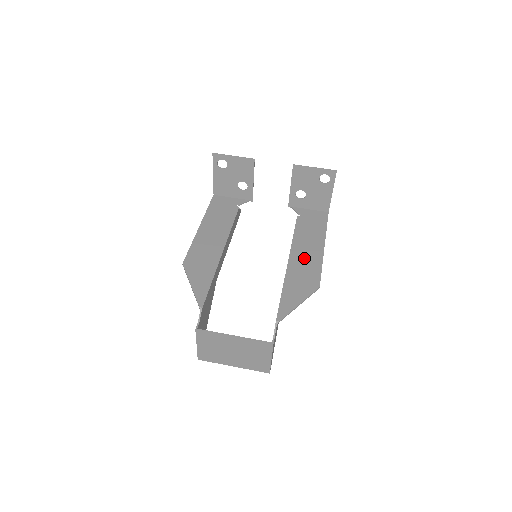
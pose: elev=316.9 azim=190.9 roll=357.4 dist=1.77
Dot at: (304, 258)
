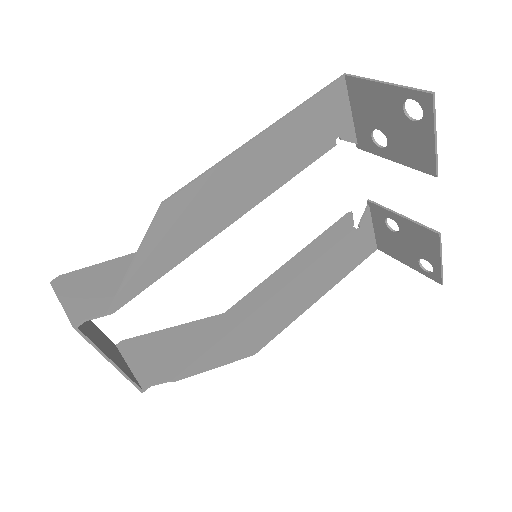
Dot at: (287, 304)
